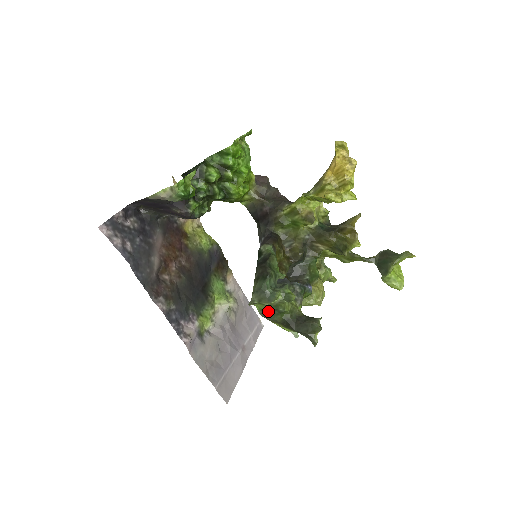
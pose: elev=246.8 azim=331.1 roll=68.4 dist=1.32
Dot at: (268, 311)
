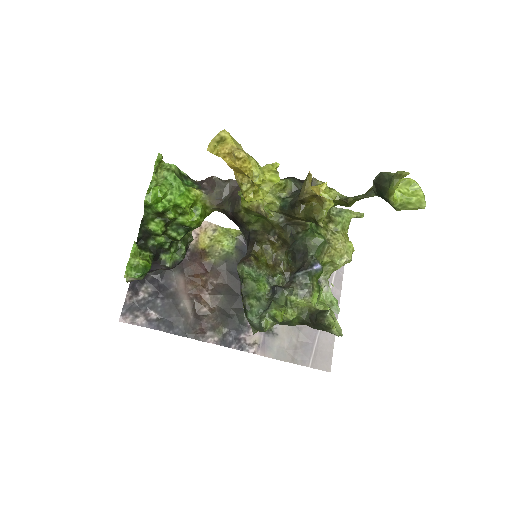
Dot at: (280, 323)
